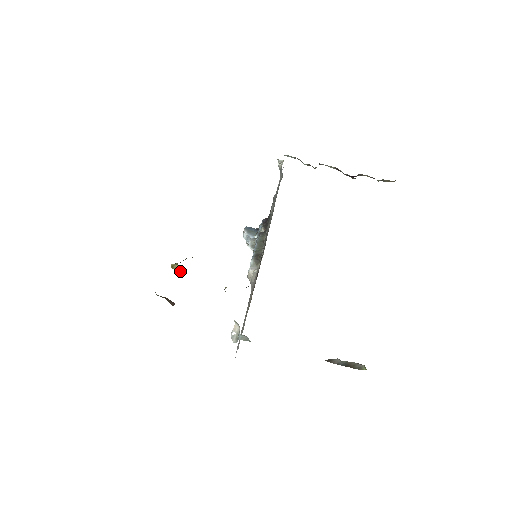
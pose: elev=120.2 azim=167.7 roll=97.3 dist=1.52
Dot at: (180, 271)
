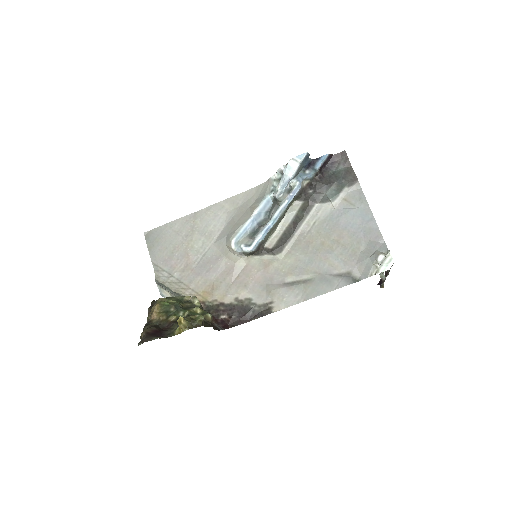
Dot at: (180, 330)
